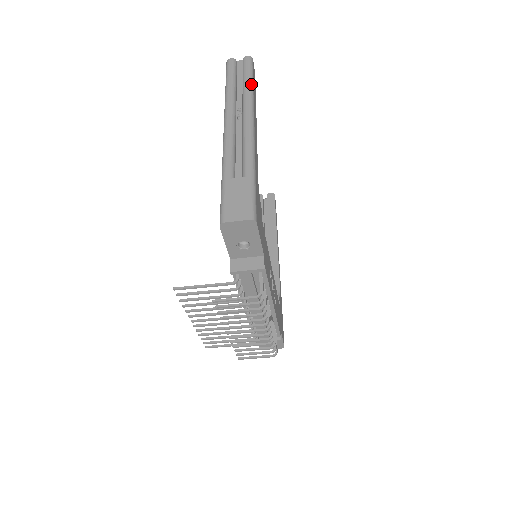
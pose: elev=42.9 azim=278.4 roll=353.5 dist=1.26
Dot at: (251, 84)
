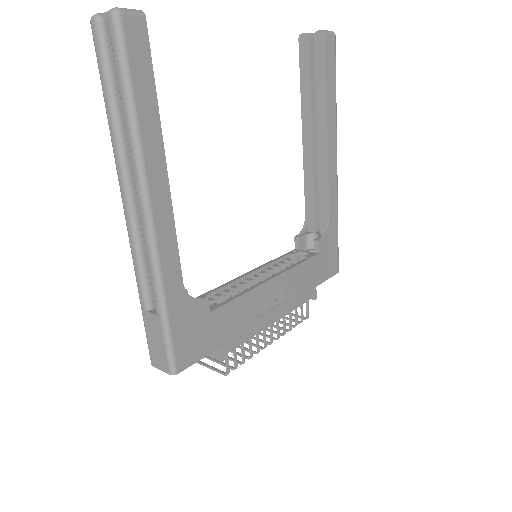
Dot at: (130, 114)
